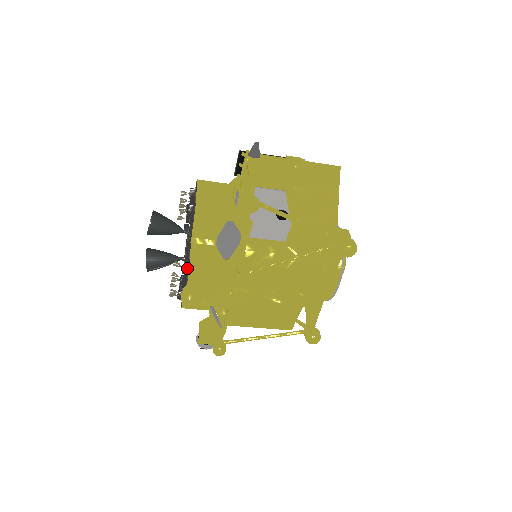
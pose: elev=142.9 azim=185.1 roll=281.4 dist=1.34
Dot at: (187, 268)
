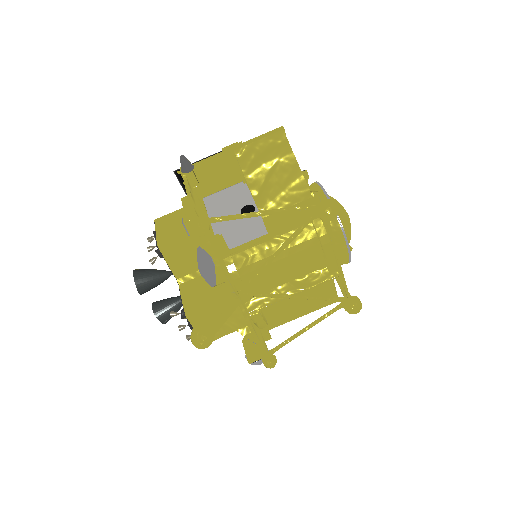
Dot at: (184, 313)
